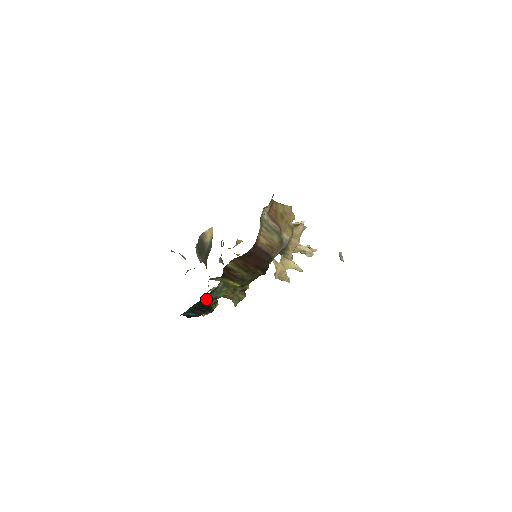
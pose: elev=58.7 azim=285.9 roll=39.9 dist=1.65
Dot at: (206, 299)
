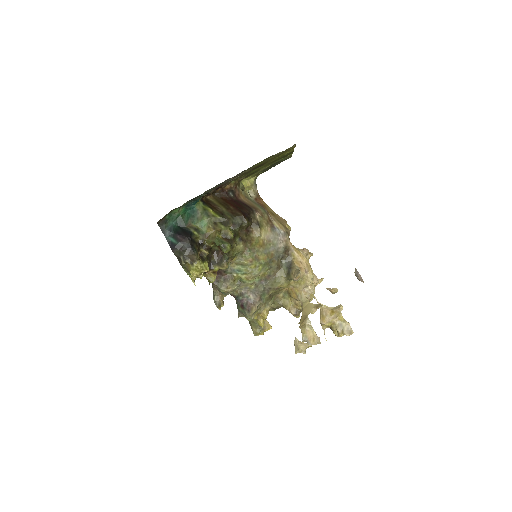
Dot at: (187, 224)
